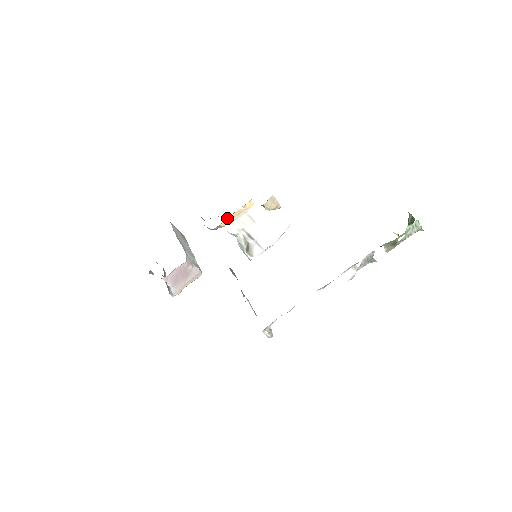
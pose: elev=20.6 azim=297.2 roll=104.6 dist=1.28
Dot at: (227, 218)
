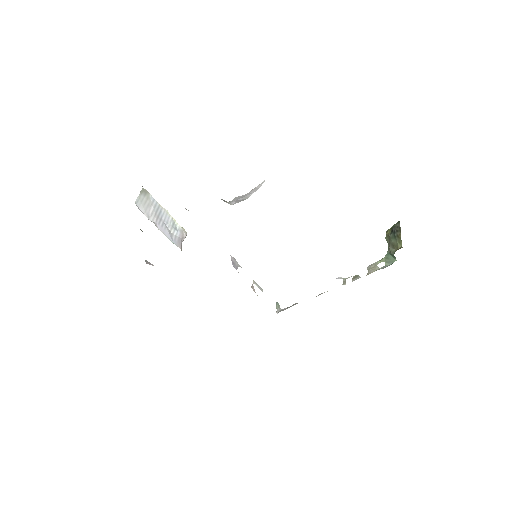
Dot at: occluded
